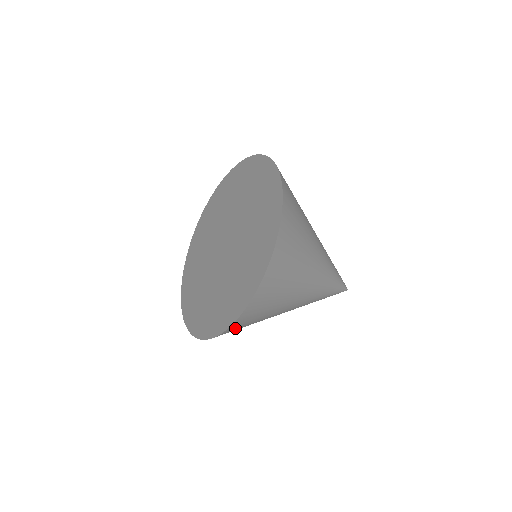
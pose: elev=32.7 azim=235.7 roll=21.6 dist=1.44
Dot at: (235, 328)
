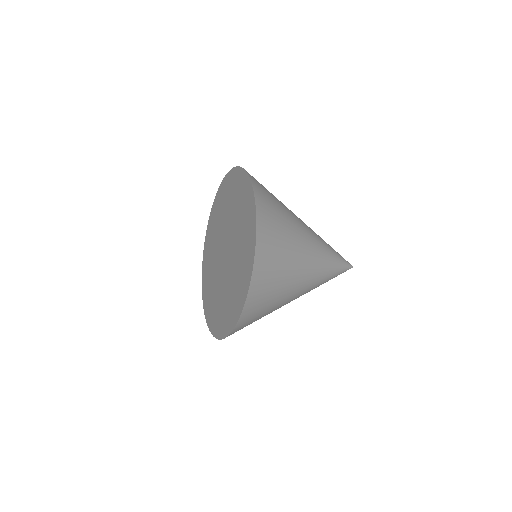
Dot at: occluded
